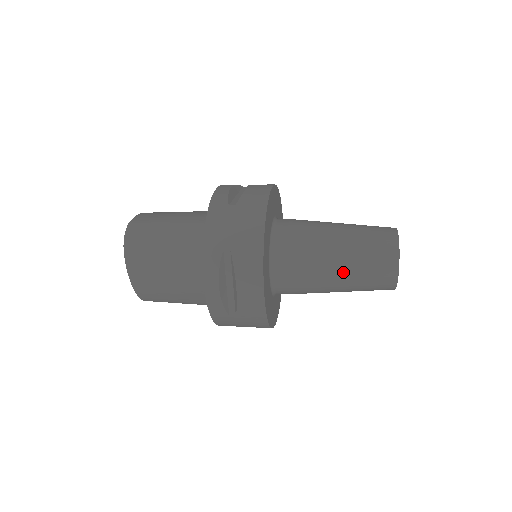
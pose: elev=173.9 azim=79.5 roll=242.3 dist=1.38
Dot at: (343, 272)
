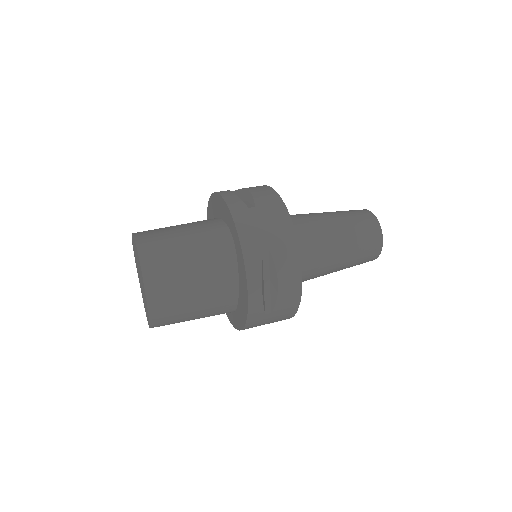
Dot at: (345, 252)
